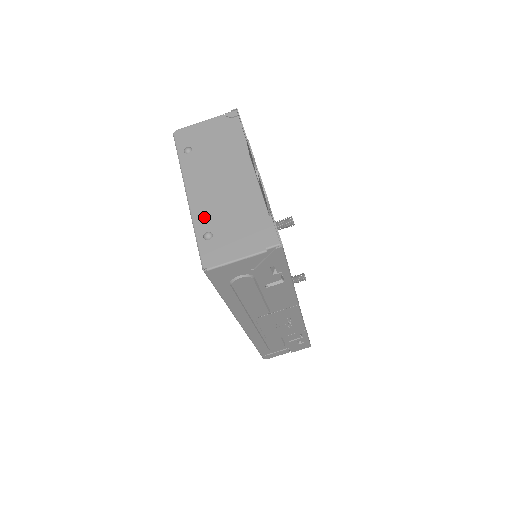
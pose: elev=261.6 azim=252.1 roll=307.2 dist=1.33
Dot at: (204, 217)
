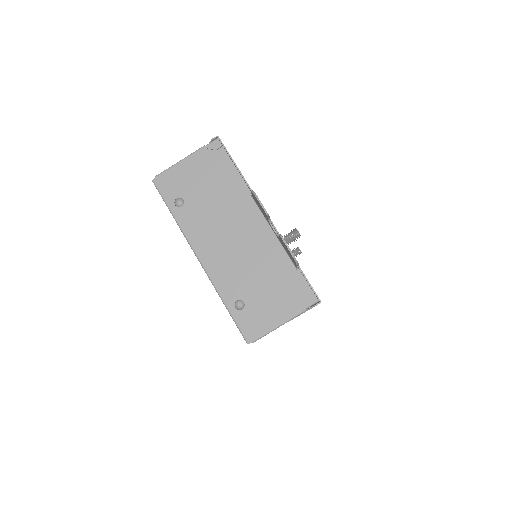
Dot at: (228, 284)
